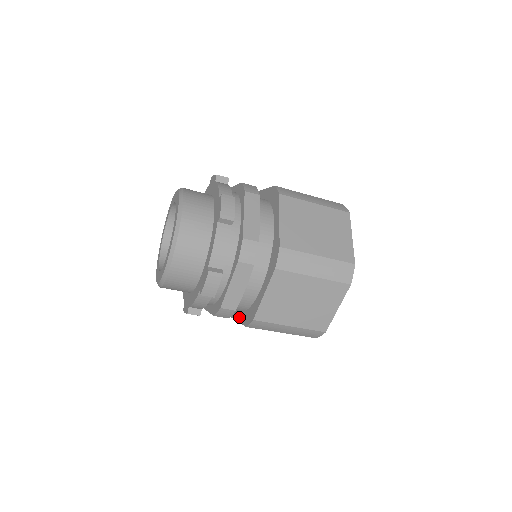
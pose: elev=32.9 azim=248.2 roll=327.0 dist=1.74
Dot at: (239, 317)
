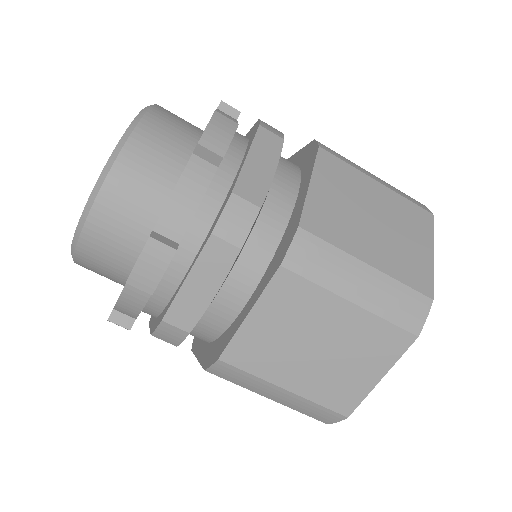
Dot at: (250, 303)
